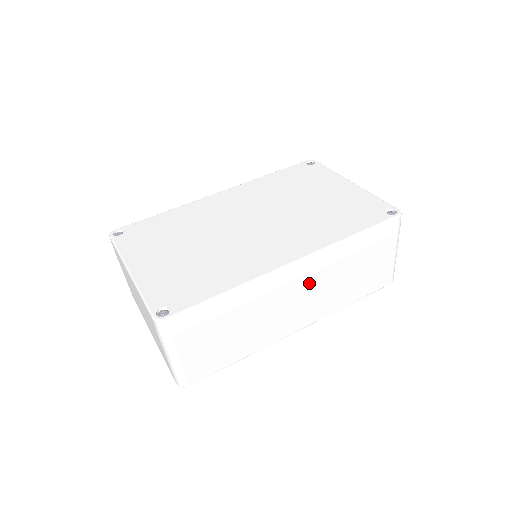
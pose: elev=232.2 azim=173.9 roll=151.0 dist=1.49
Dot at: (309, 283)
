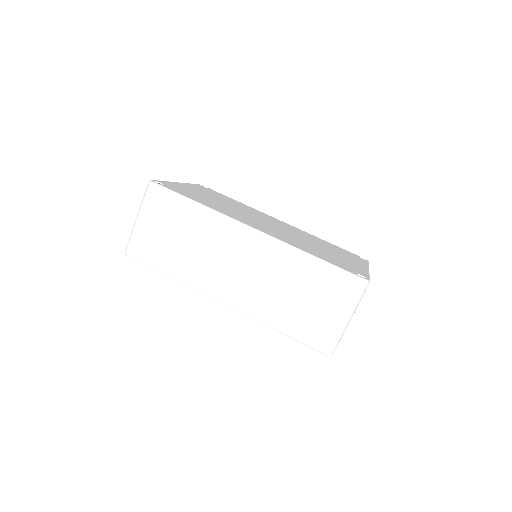
Dot at: (254, 262)
